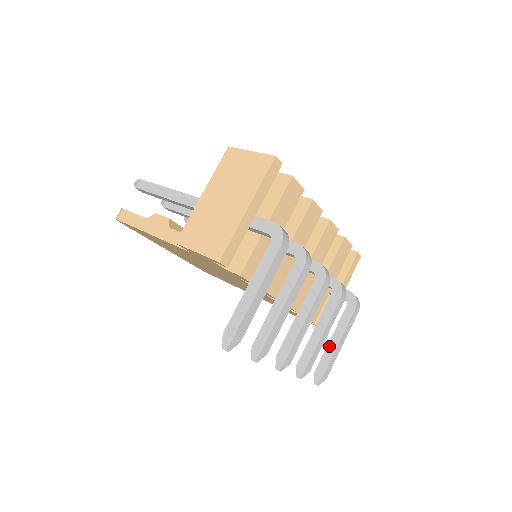
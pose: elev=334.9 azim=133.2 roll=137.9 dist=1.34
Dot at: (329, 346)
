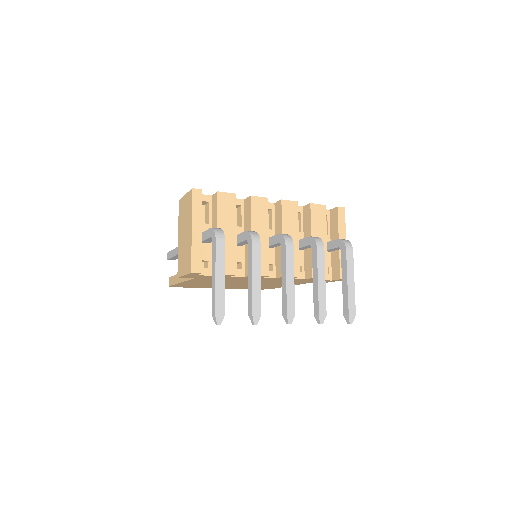
Dot at: (343, 289)
